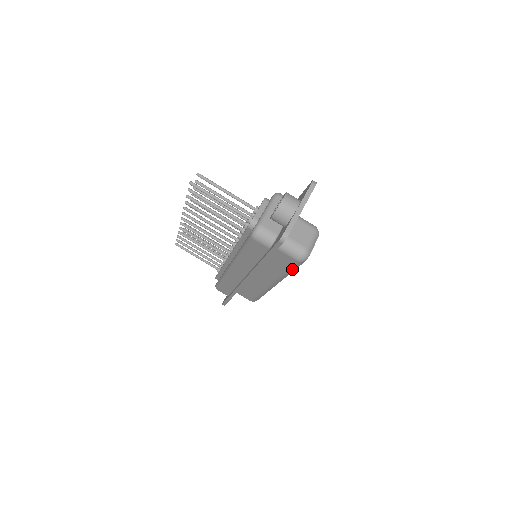
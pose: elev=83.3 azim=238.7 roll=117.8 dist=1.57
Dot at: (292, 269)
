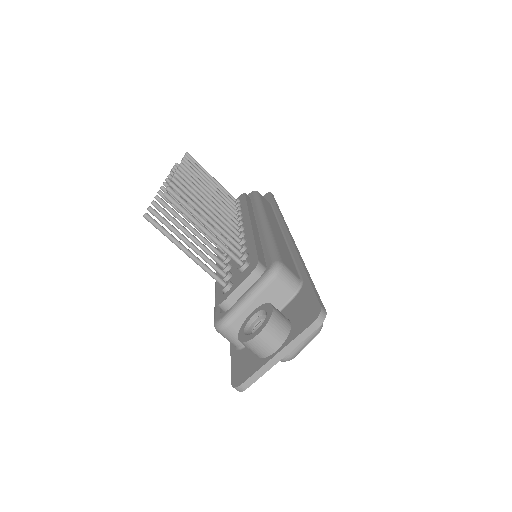
Dot at: occluded
